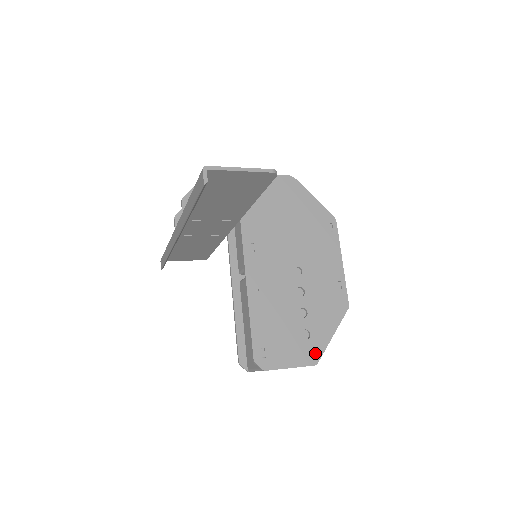
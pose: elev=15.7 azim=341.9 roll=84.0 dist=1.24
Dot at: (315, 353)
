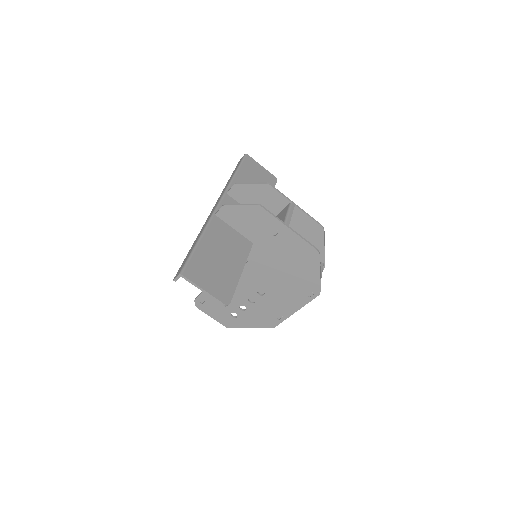
Dot at: (231, 324)
